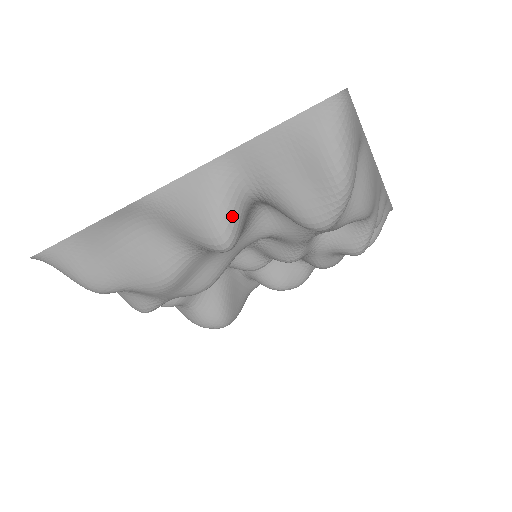
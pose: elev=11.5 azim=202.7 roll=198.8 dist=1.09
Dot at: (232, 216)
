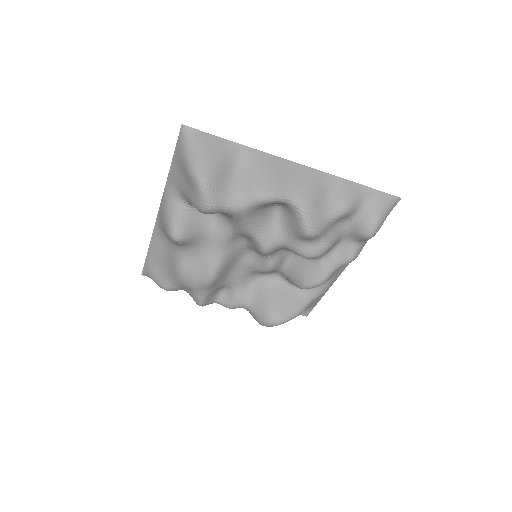
Dot at: (173, 218)
